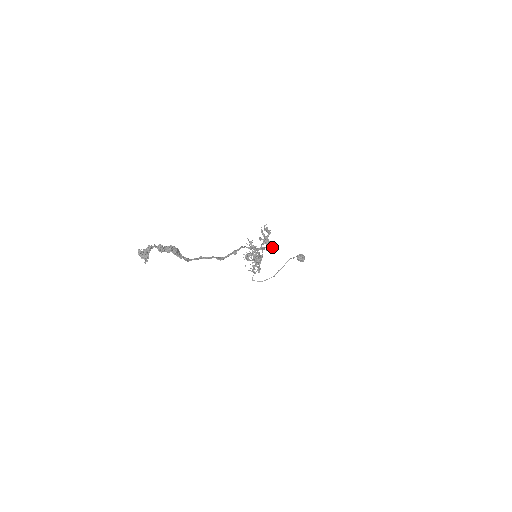
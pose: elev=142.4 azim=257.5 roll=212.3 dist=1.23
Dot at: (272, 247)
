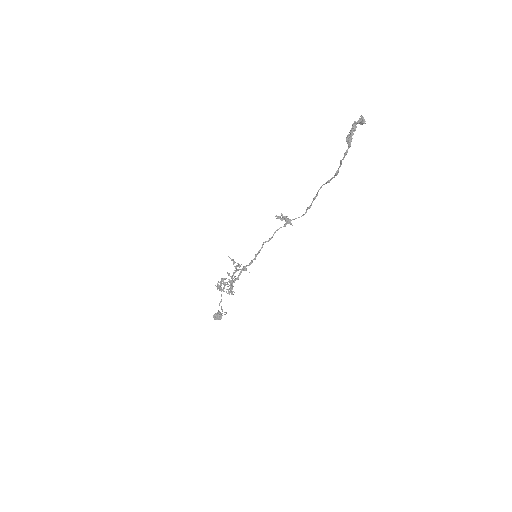
Dot at: (303, 215)
